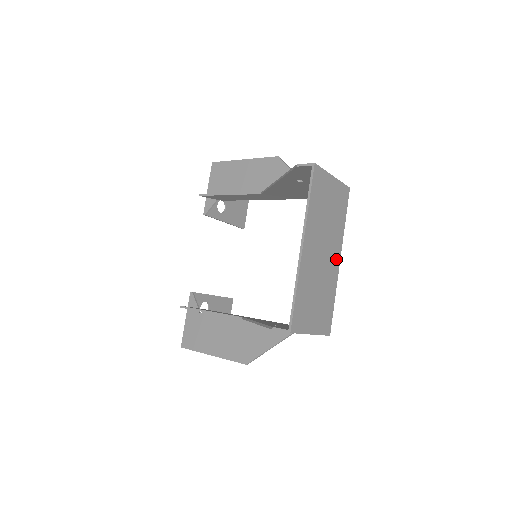
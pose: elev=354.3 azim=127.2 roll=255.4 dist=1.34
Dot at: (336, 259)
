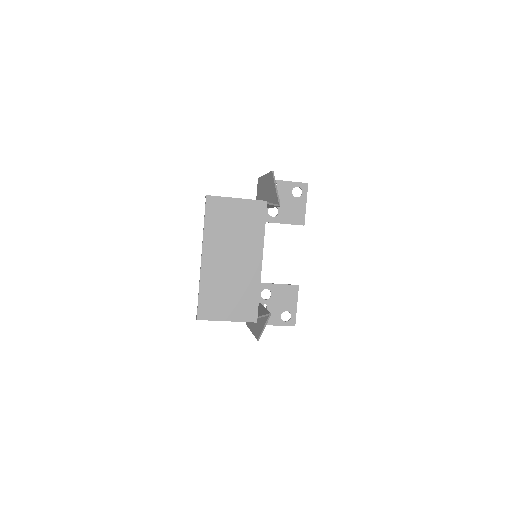
Dot at: (255, 262)
